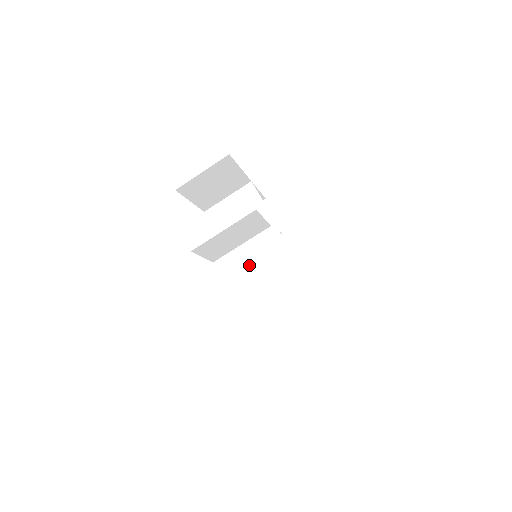
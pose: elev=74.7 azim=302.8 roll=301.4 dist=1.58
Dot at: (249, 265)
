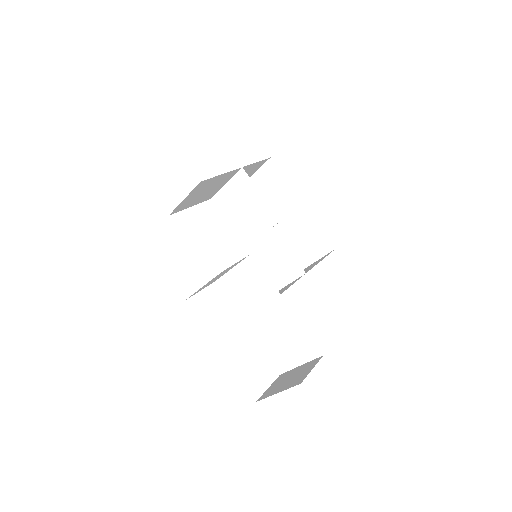
Dot at: (242, 286)
